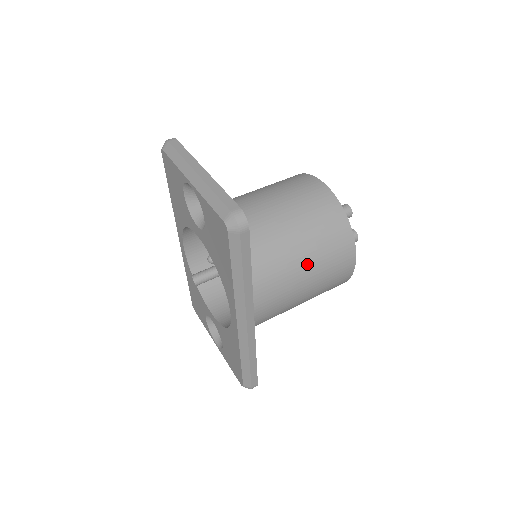
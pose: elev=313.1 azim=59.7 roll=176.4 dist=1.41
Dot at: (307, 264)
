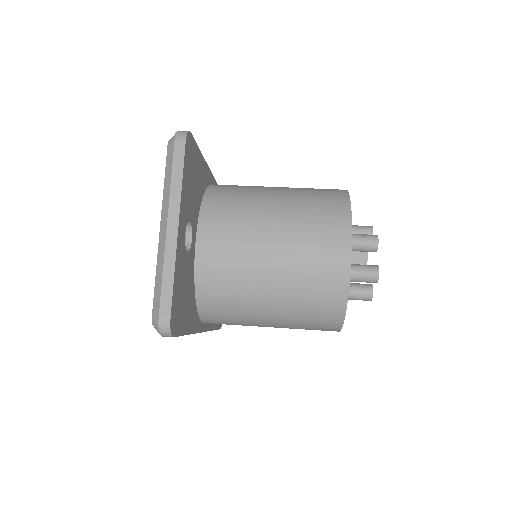
Dot at: (276, 321)
